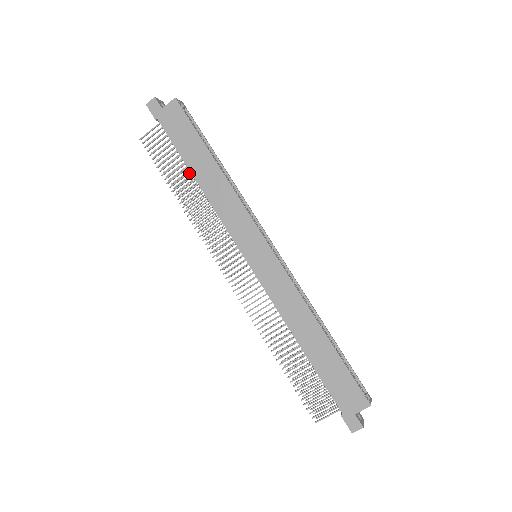
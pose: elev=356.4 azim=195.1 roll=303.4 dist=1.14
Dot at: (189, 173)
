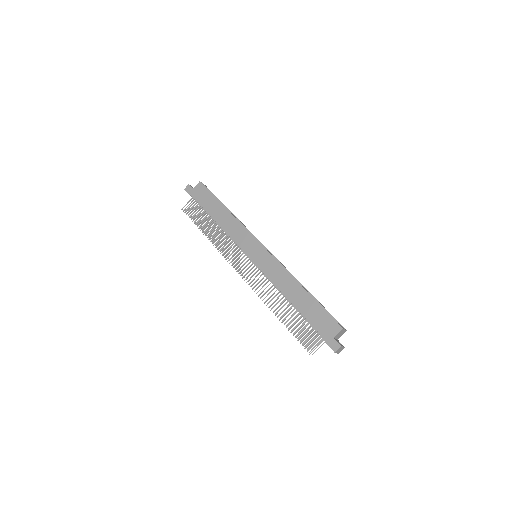
Dot at: occluded
